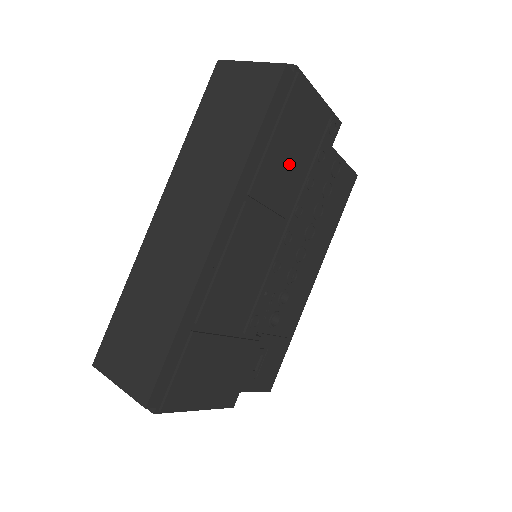
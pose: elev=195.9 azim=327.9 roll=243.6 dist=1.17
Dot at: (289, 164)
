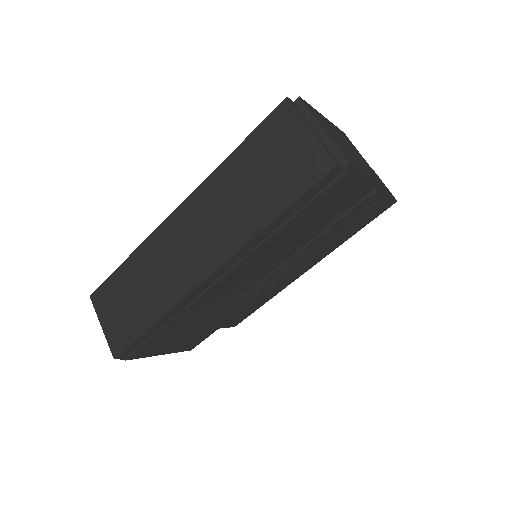
Dot at: (306, 228)
